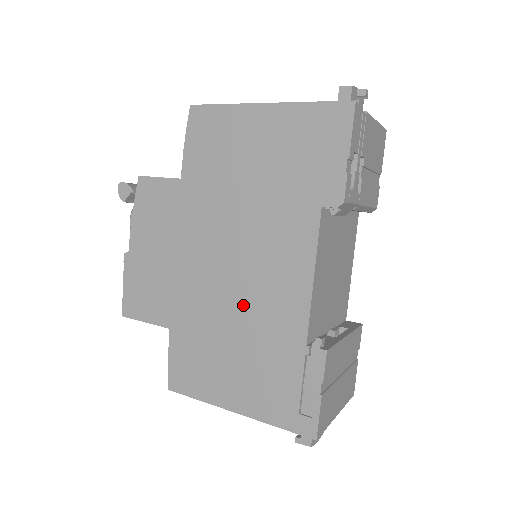
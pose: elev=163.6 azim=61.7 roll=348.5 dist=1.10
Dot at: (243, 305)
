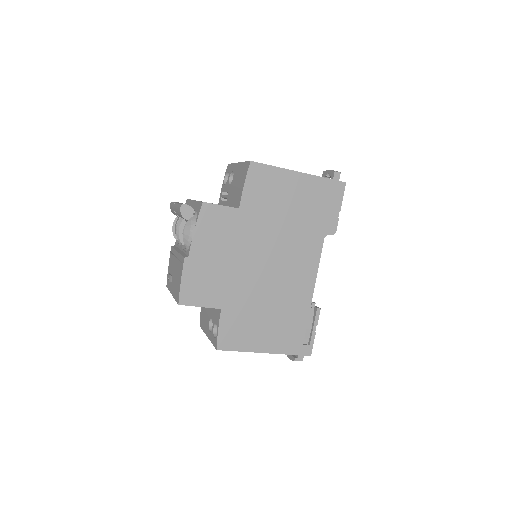
Dot at: (276, 289)
